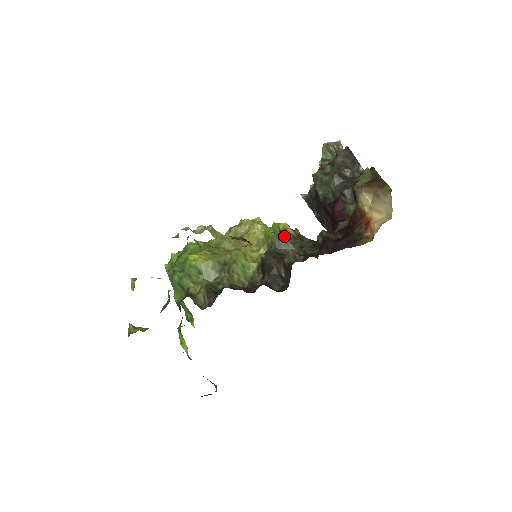
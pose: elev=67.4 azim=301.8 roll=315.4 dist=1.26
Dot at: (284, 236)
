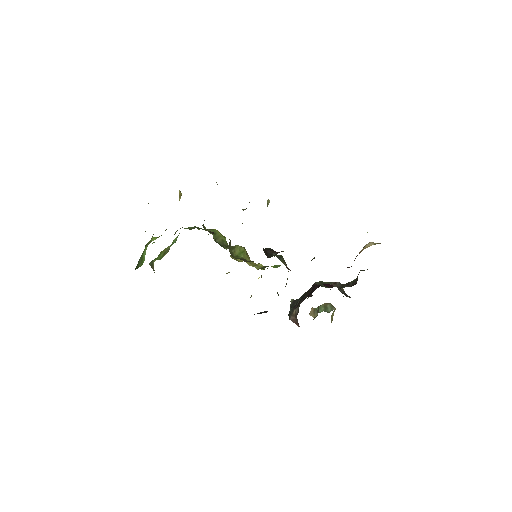
Dot at: occluded
